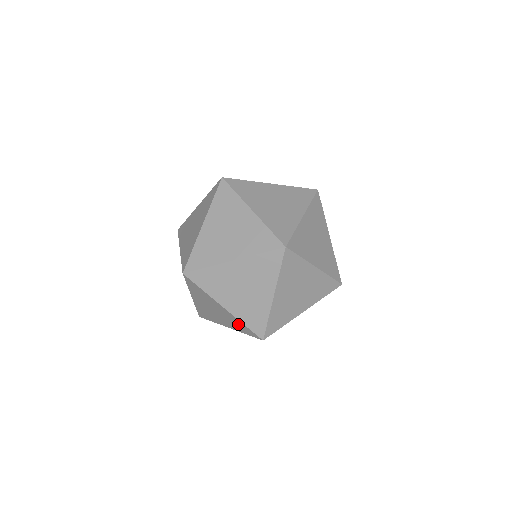
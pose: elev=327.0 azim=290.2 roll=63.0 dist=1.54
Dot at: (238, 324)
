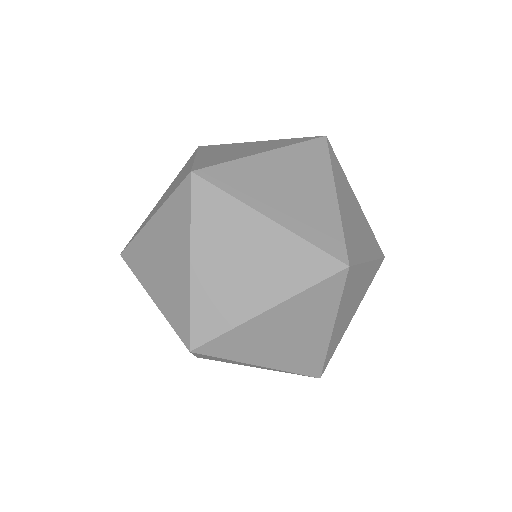
Dot at: occluded
